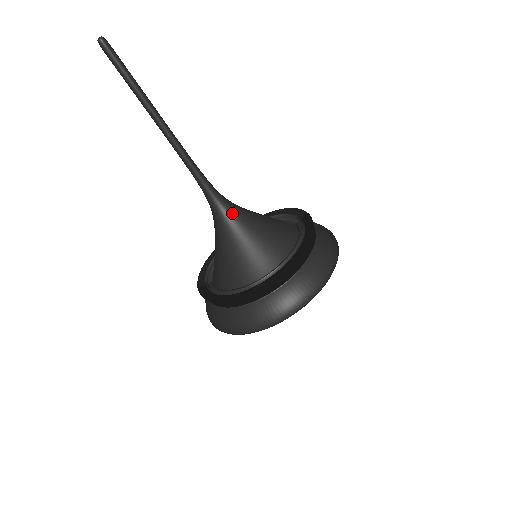
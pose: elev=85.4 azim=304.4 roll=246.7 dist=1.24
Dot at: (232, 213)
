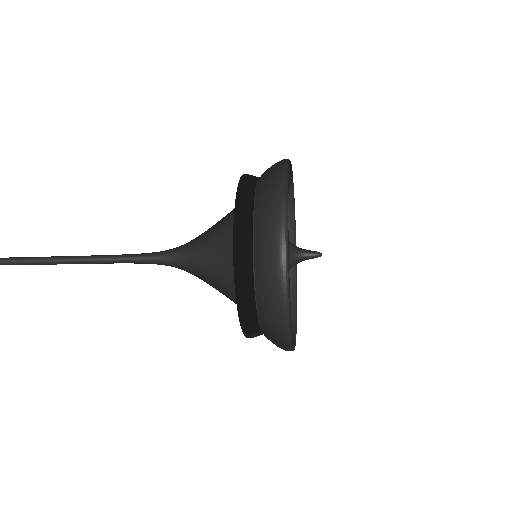
Dot at: (186, 245)
